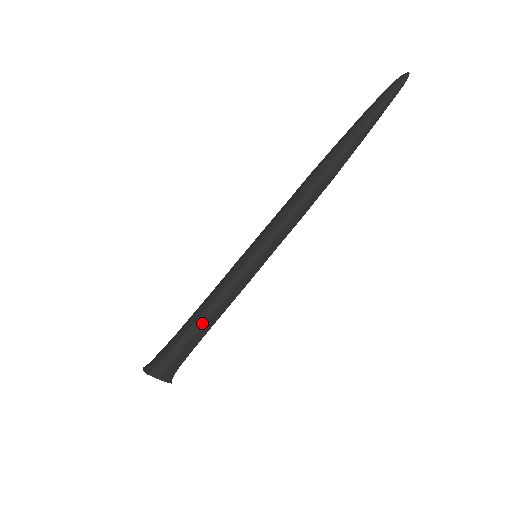
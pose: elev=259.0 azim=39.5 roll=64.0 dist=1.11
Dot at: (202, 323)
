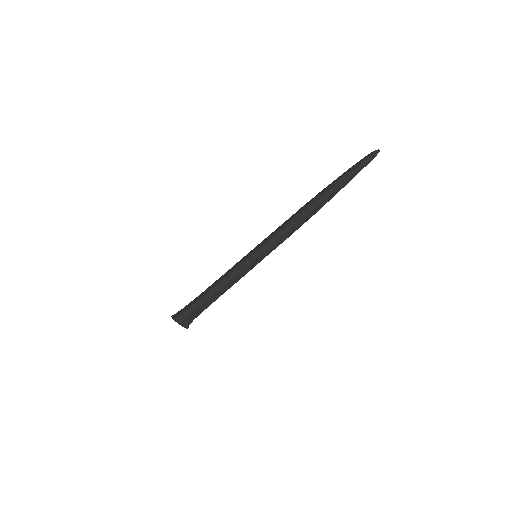
Dot at: (213, 293)
